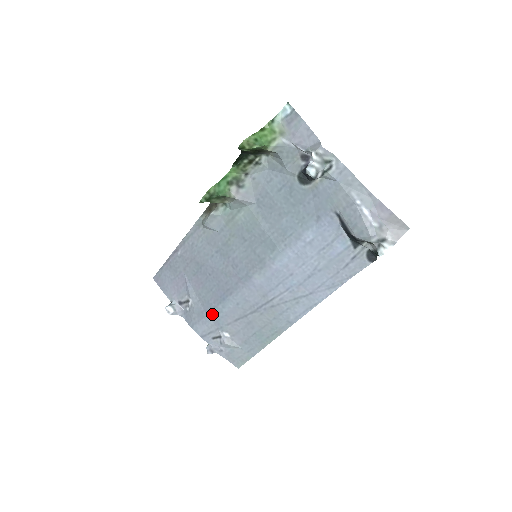
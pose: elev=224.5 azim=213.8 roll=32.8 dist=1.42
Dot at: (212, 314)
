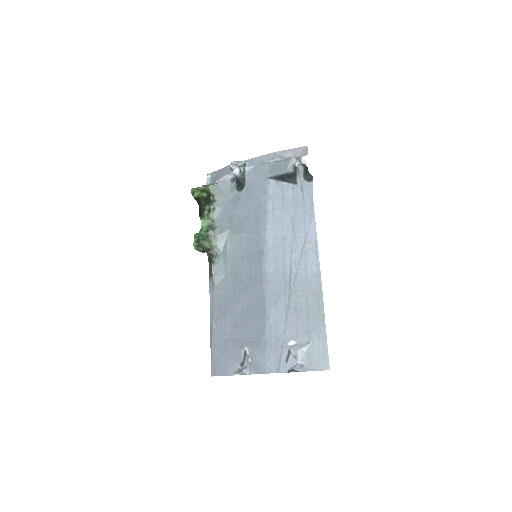
Dot at: (268, 338)
